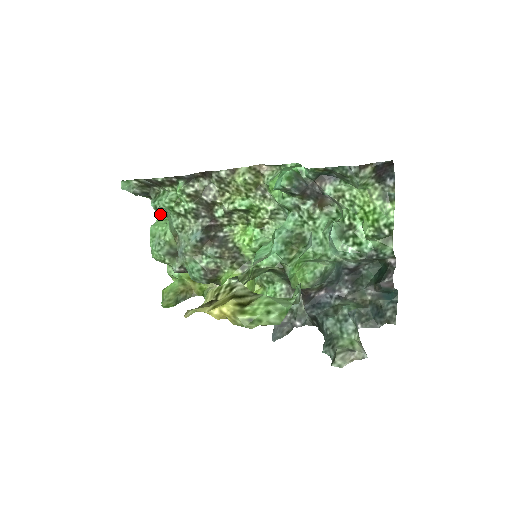
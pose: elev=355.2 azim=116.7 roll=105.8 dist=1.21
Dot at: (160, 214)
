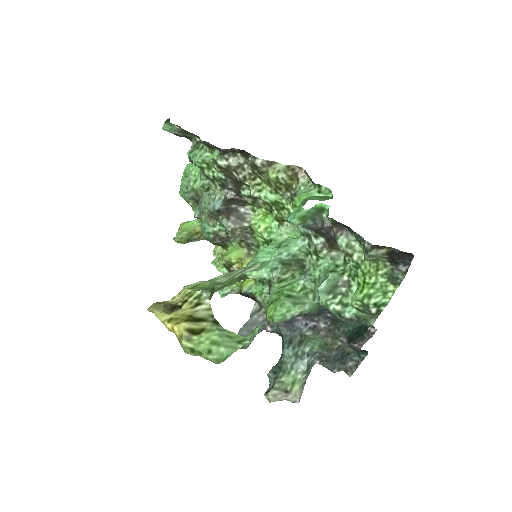
Dot at: occluded
